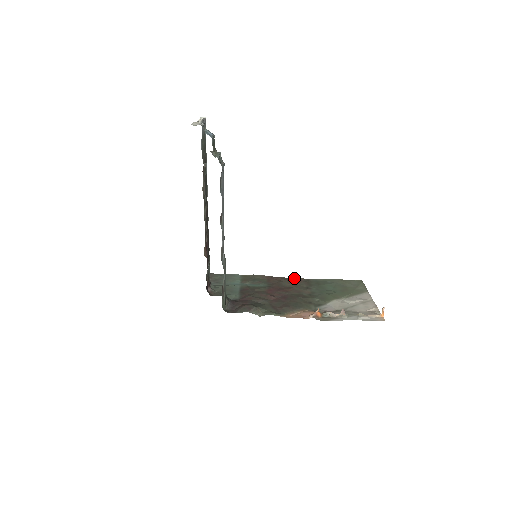
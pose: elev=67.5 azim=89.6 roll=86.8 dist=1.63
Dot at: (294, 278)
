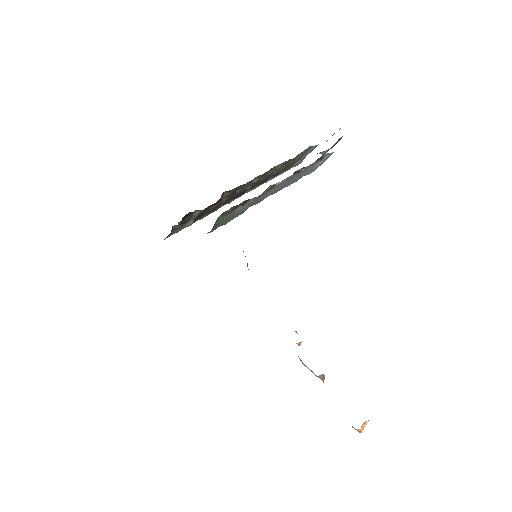
Dot at: occluded
